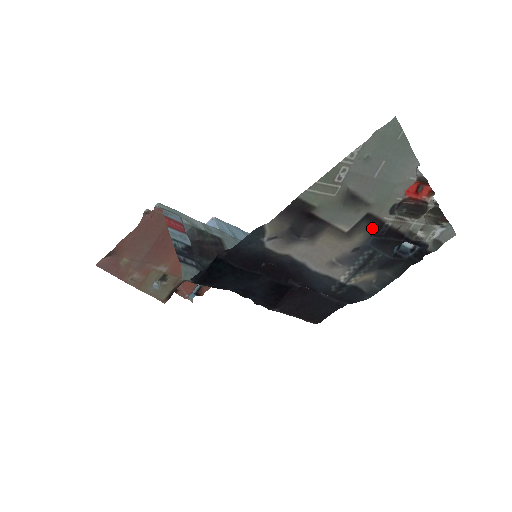
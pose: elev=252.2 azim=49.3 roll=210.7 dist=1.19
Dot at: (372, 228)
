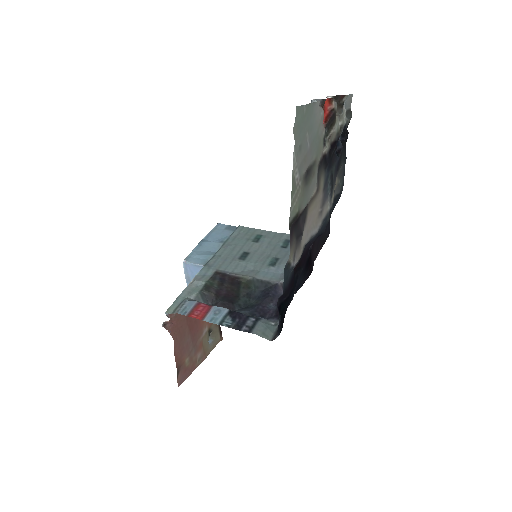
Dot at: (323, 166)
